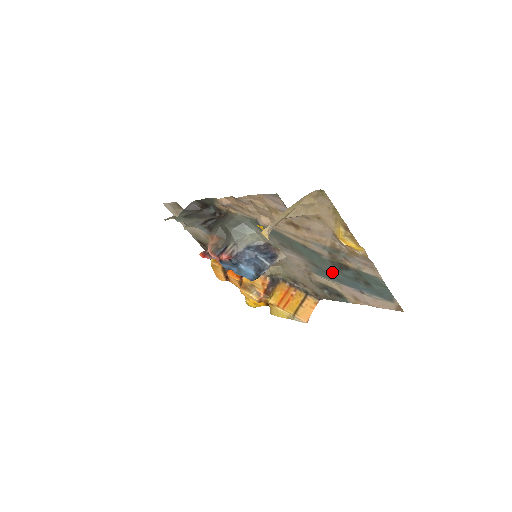
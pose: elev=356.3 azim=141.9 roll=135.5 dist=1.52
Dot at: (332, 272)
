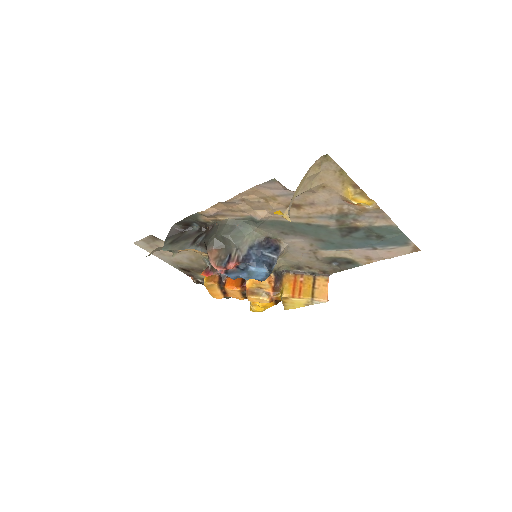
Dot at: (341, 240)
